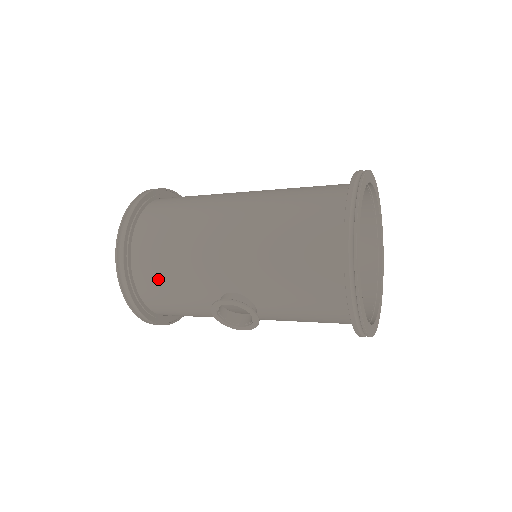
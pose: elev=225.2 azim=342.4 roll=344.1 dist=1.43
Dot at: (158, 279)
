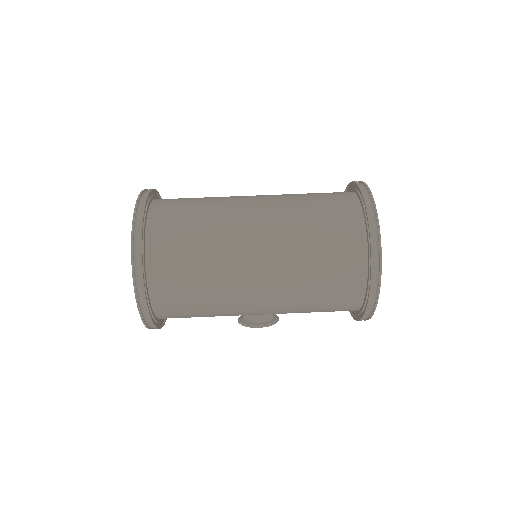
Dot at: (186, 317)
